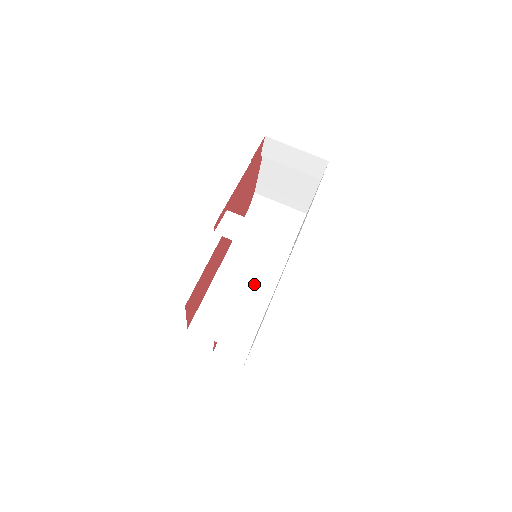
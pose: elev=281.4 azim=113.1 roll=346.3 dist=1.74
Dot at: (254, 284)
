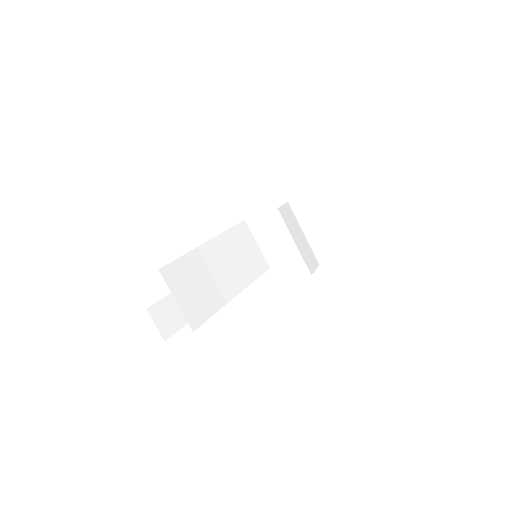
Dot at: (224, 278)
